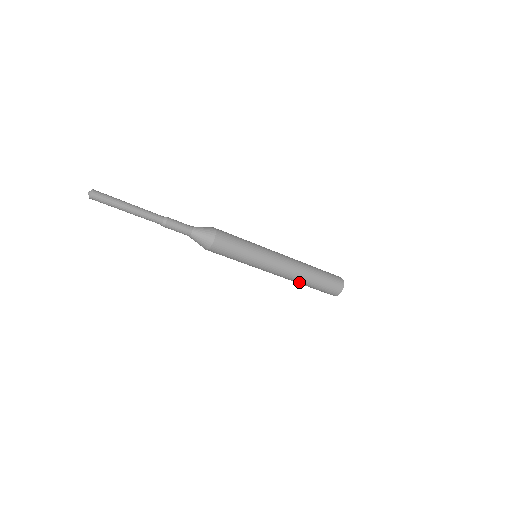
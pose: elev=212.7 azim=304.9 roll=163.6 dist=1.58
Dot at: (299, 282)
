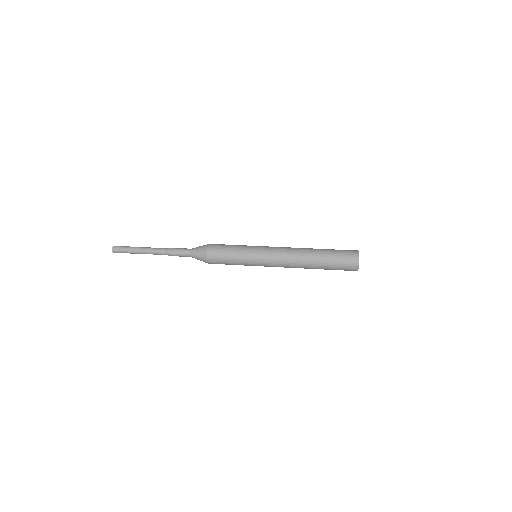
Dot at: (307, 268)
